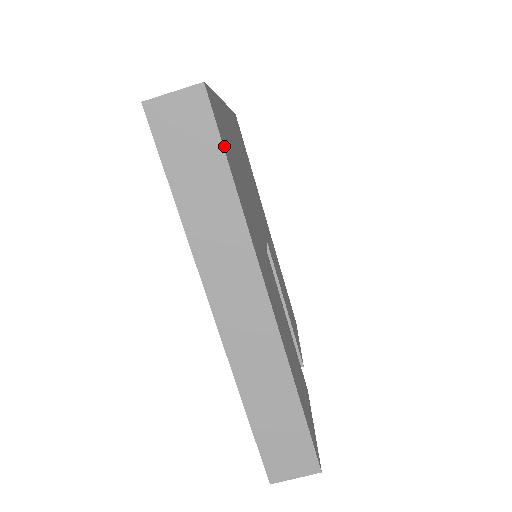
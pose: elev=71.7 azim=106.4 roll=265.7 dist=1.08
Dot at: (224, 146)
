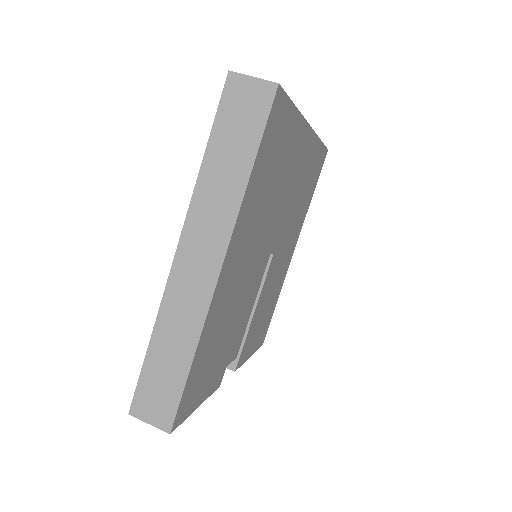
Dot at: (265, 138)
